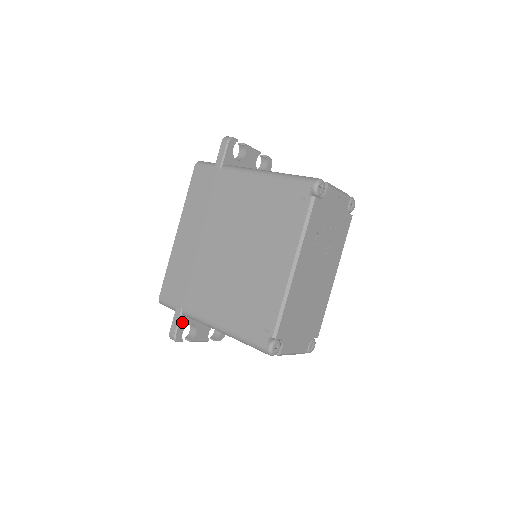
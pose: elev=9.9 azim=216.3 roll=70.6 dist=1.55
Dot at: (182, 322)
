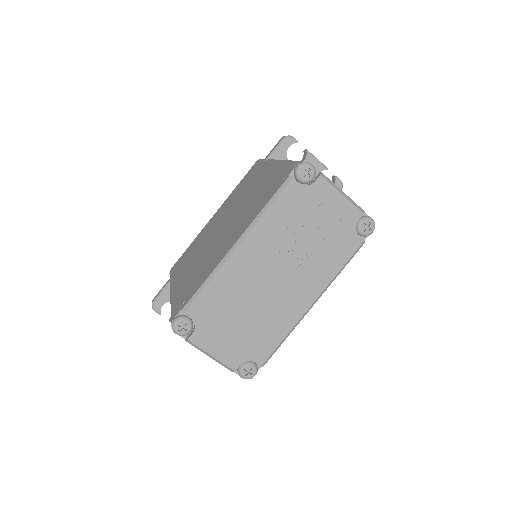
Dot at: (166, 293)
